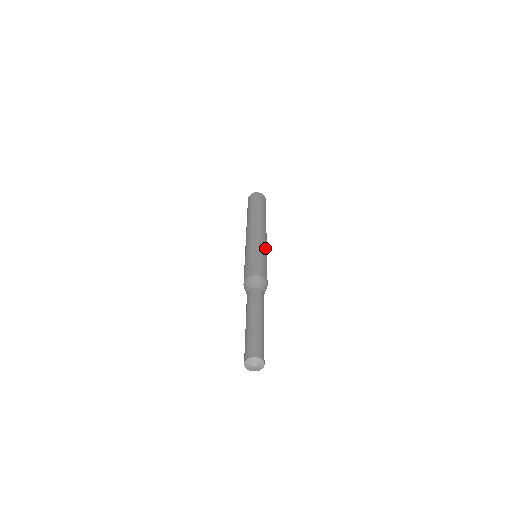
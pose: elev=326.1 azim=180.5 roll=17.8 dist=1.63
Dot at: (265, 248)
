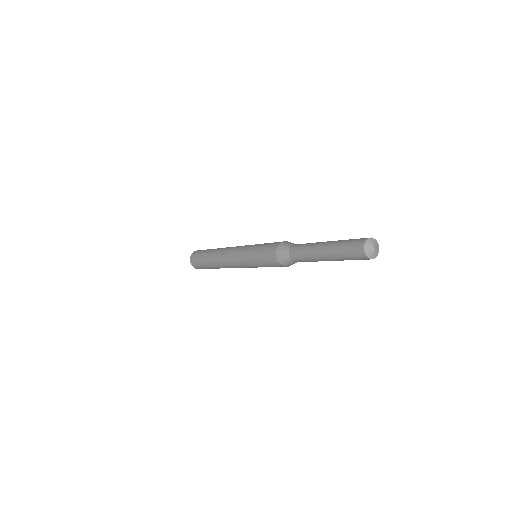
Dot at: occluded
